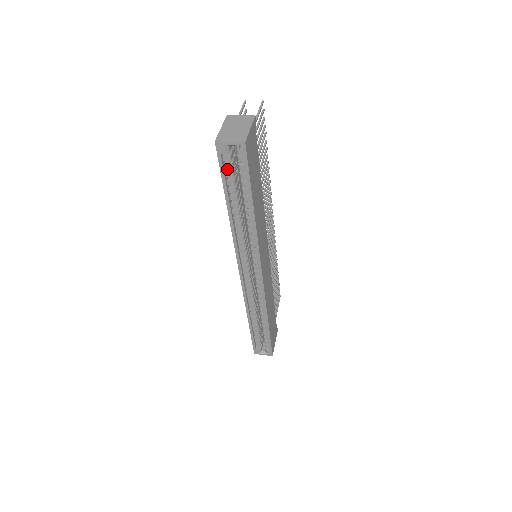
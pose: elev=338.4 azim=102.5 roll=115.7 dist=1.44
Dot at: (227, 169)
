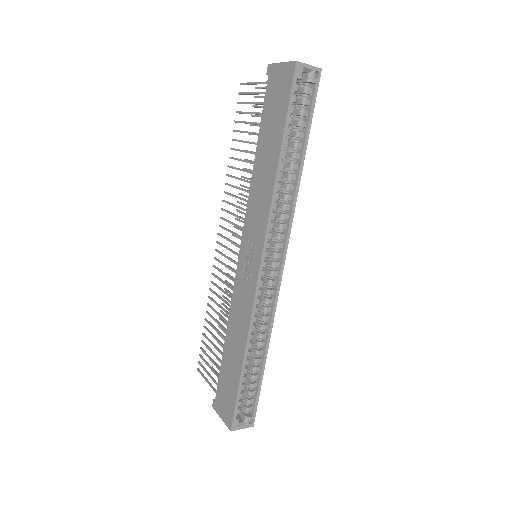
Dot at: (286, 106)
